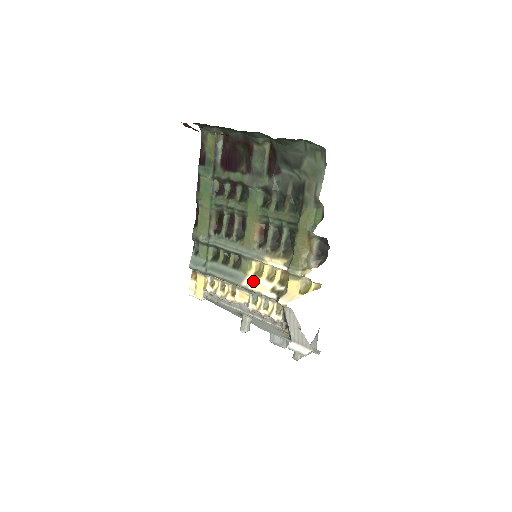
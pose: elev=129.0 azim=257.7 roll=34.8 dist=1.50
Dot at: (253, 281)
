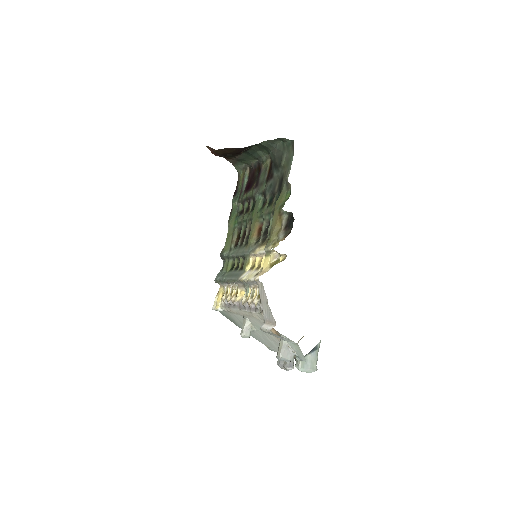
Dot at: (247, 274)
